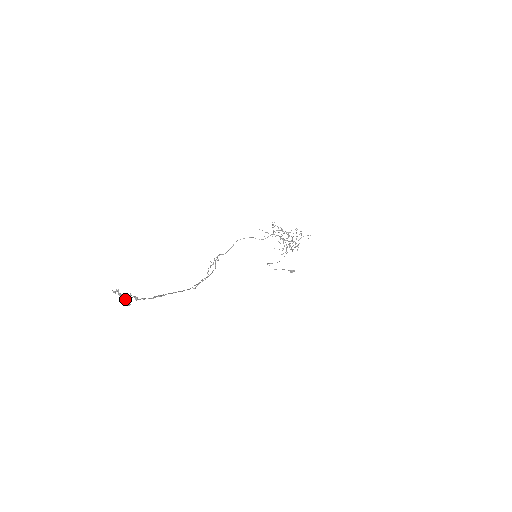
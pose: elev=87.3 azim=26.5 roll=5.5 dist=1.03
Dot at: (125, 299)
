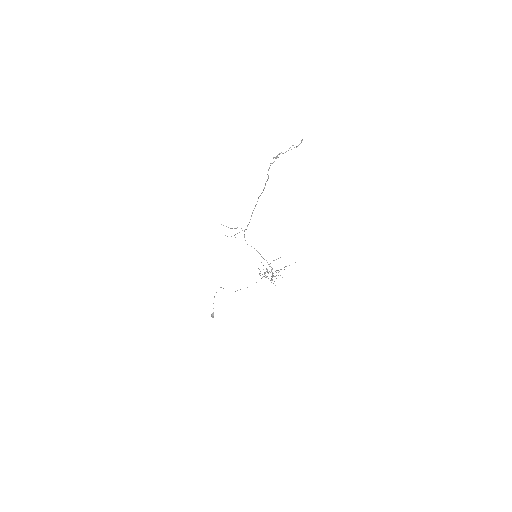
Dot at: occluded
